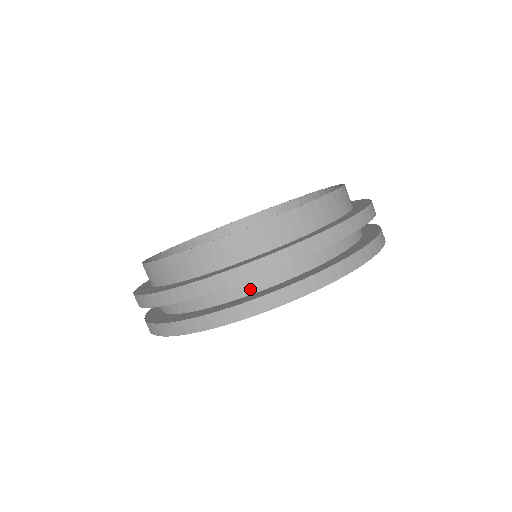
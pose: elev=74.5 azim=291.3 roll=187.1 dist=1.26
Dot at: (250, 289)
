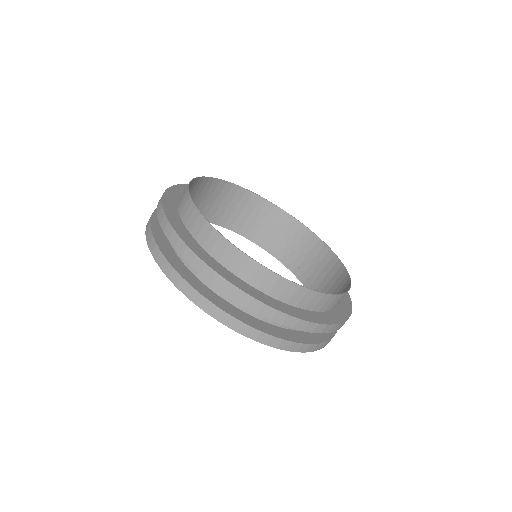
Dot at: (261, 316)
